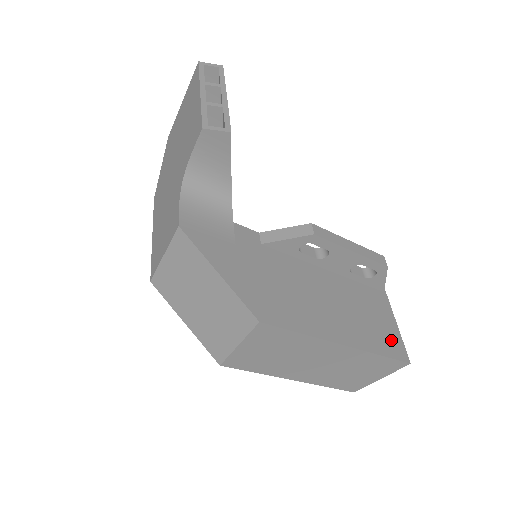
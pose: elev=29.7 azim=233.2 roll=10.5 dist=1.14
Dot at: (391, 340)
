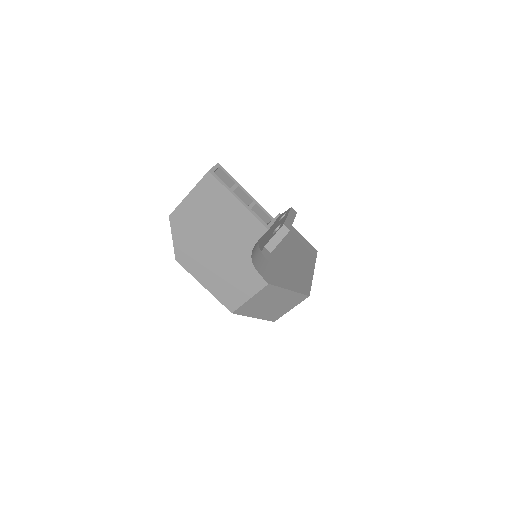
Dot at: (309, 247)
